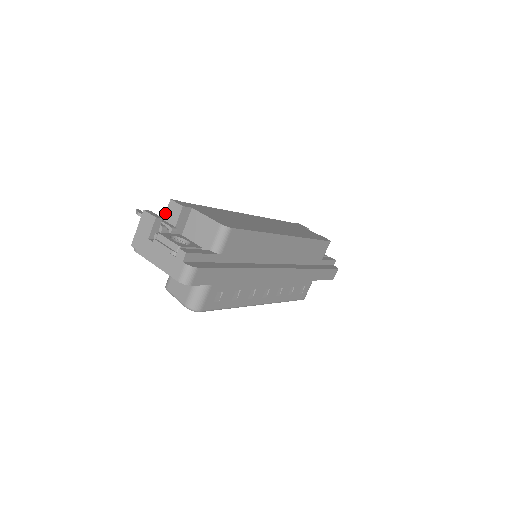
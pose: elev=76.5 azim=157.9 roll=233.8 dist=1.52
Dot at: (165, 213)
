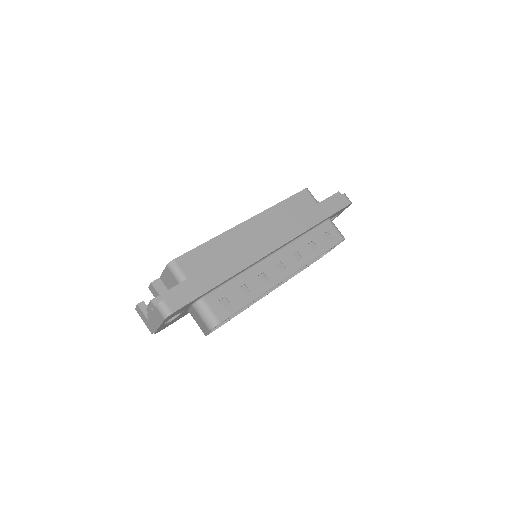
Dot at: occluded
